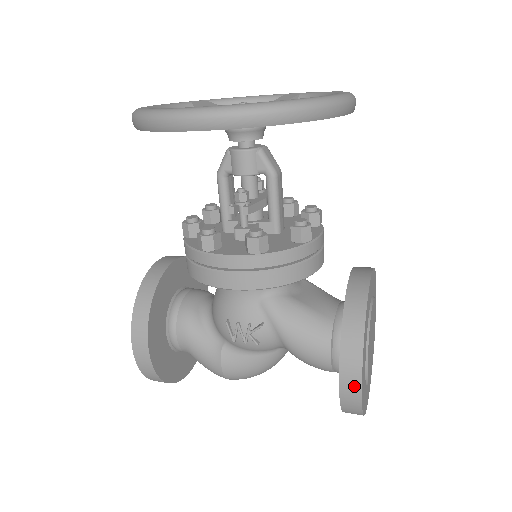
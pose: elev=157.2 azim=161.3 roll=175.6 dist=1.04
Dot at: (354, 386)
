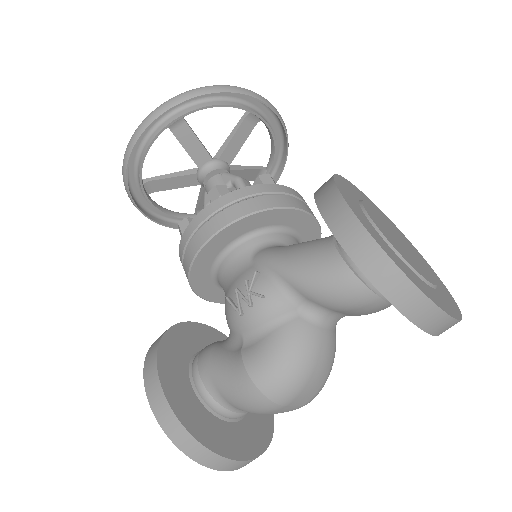
Dot at: (349, 223)
